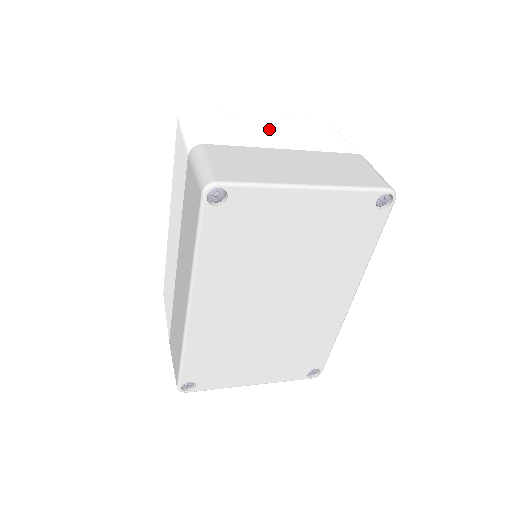
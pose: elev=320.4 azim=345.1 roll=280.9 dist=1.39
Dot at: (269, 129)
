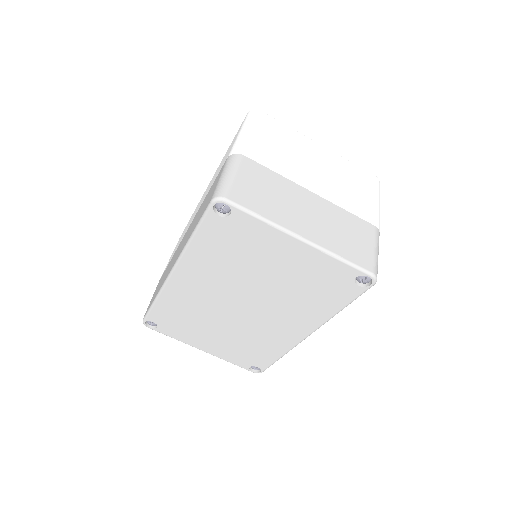
Dot at: (315, 163)
